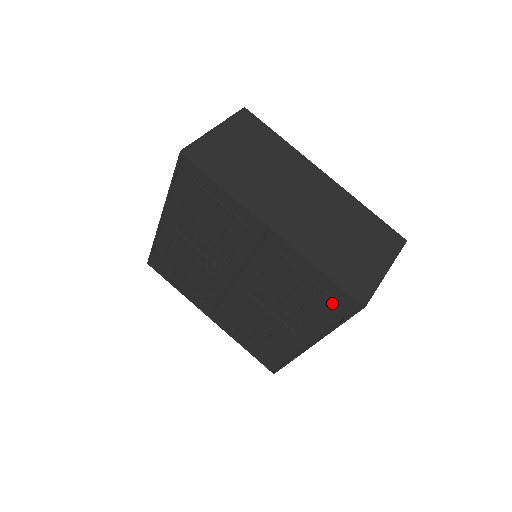
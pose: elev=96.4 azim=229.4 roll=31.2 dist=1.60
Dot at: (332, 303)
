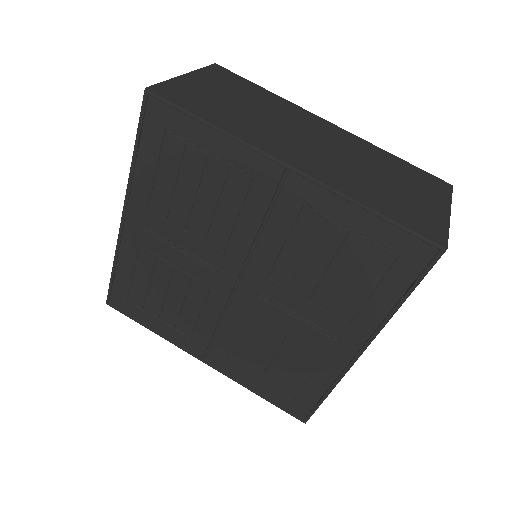
Dot at: (392, 263)
